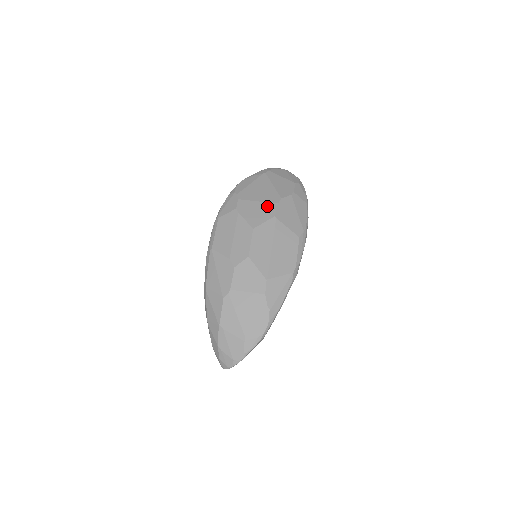
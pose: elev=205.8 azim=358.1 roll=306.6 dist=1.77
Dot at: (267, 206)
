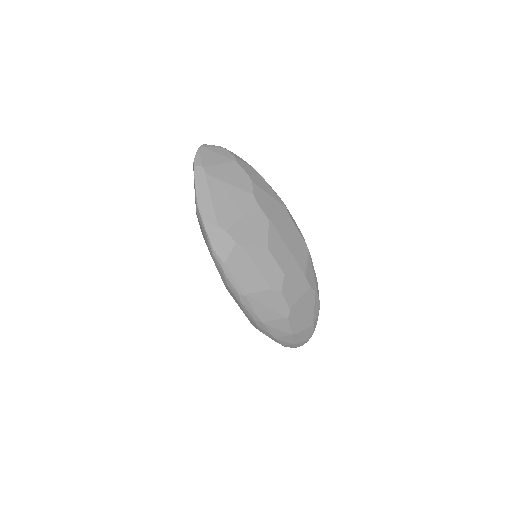
Dot at: (254, 215)
